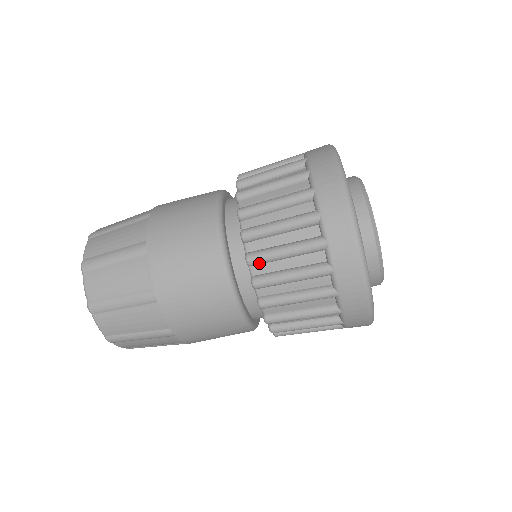
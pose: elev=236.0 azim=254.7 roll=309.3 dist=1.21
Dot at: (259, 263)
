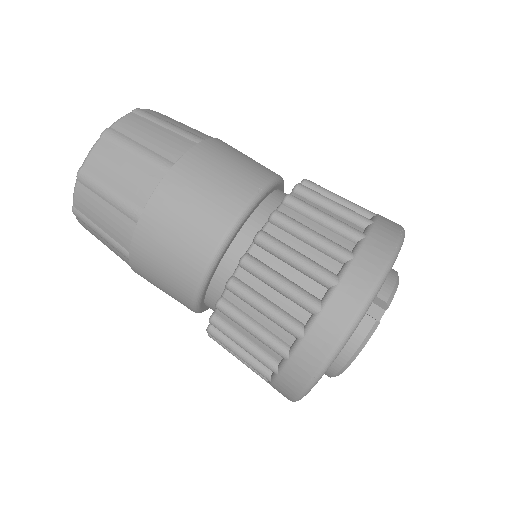
Dot at: occluded
